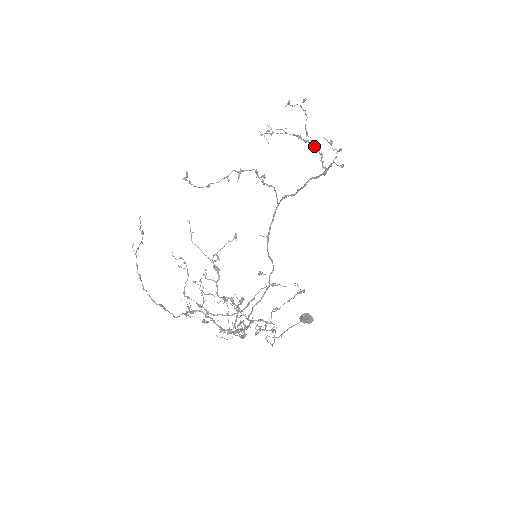
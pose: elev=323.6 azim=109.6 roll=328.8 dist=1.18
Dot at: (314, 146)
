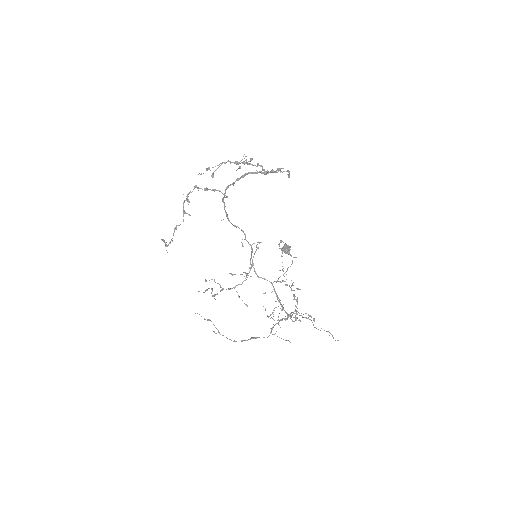
Dot at: occluded
